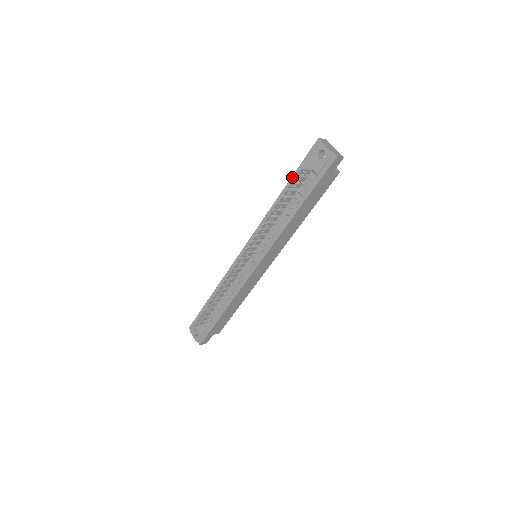
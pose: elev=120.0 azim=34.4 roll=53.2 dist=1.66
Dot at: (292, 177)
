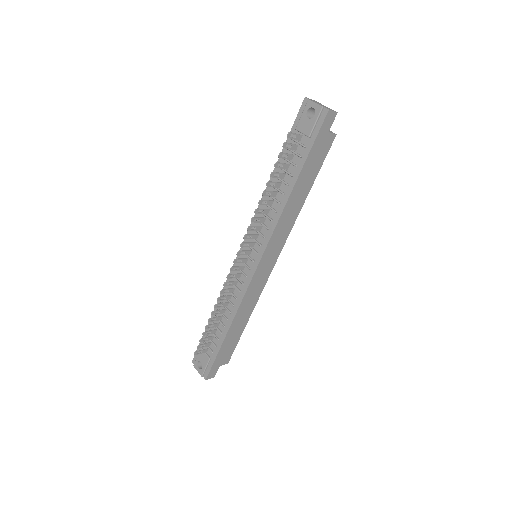
Dot at: (282, 150)
